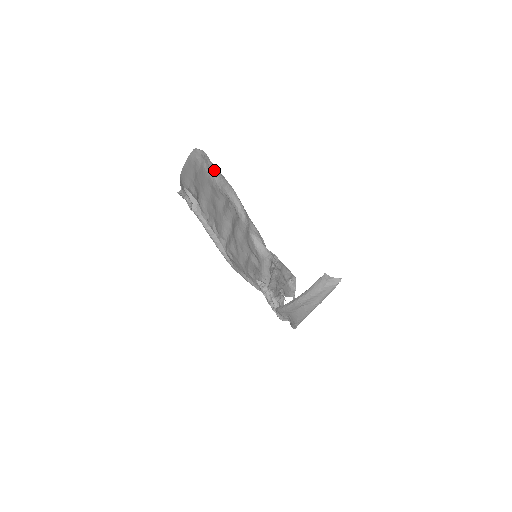
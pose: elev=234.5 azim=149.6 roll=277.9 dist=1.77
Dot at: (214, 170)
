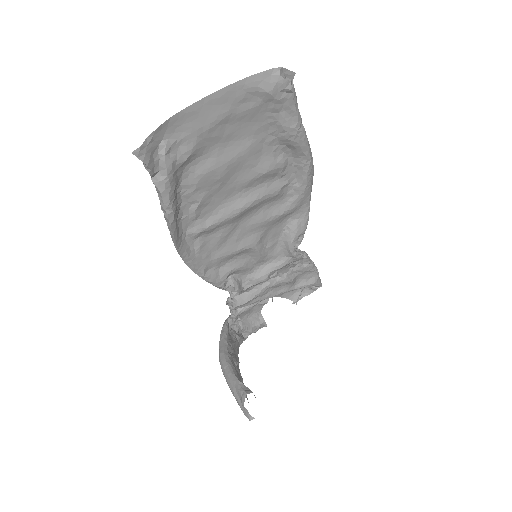
Dot at: (288, 119)
